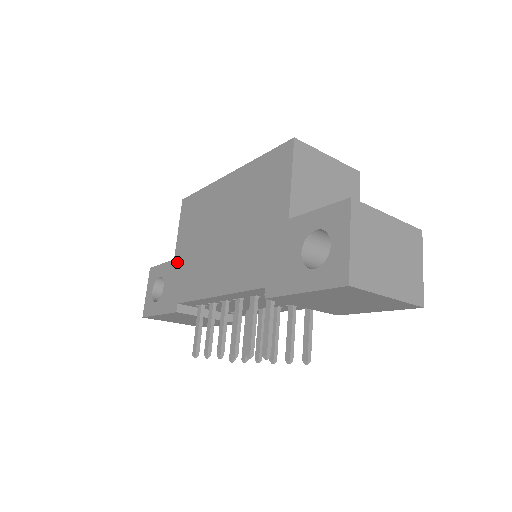
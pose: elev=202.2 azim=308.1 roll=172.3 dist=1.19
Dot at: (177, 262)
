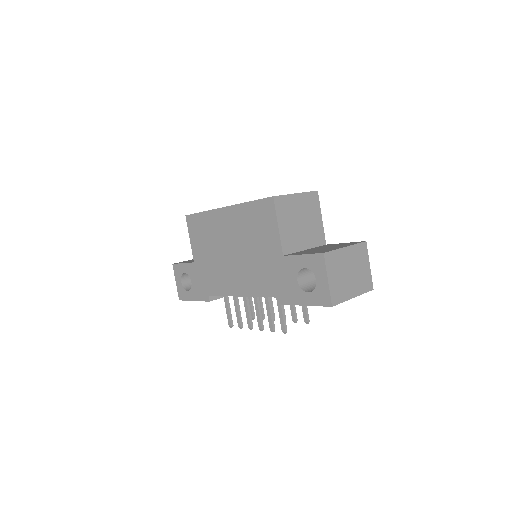
Dot at: (198, 265)
